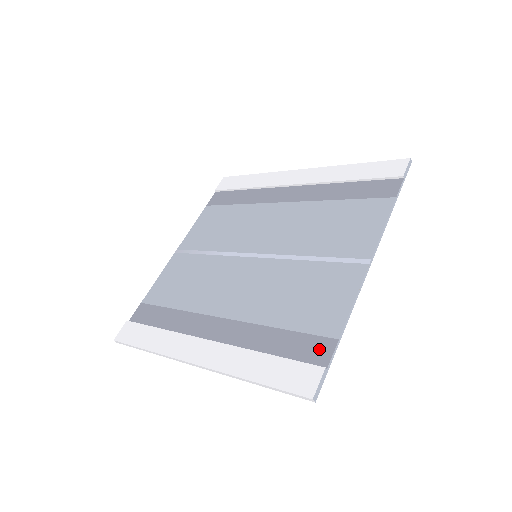
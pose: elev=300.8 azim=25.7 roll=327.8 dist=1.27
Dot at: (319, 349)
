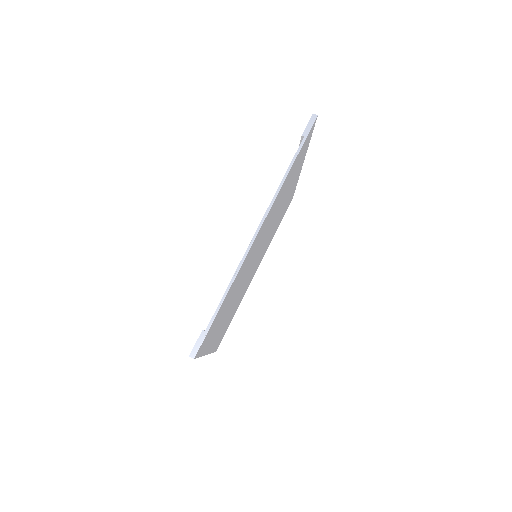
Dot at: occluded
